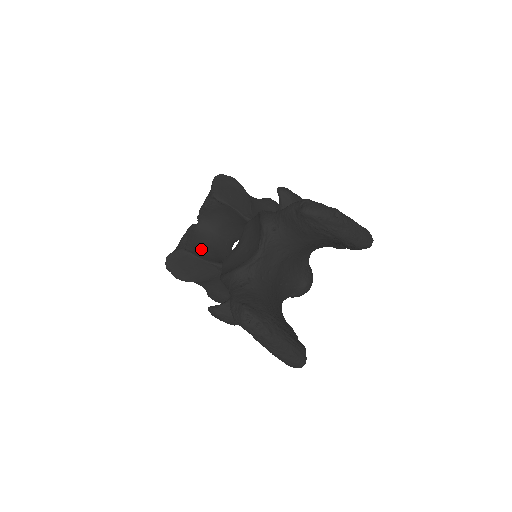
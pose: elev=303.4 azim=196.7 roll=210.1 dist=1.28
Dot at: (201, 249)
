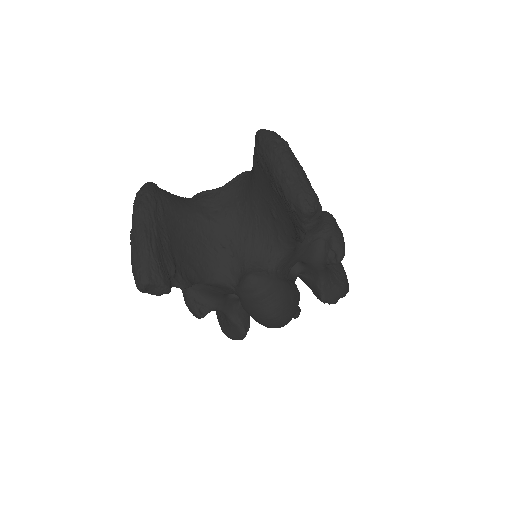
Dot at: occluded
